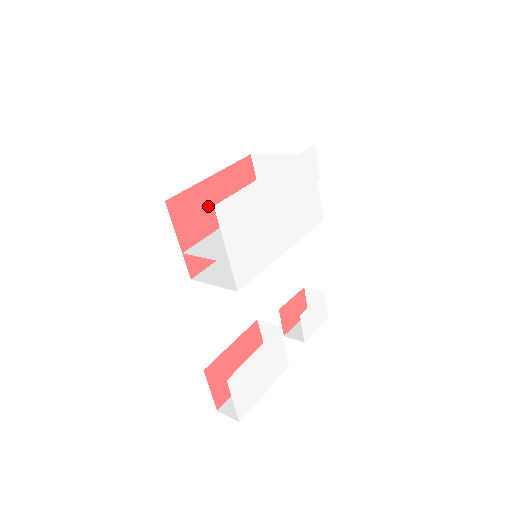
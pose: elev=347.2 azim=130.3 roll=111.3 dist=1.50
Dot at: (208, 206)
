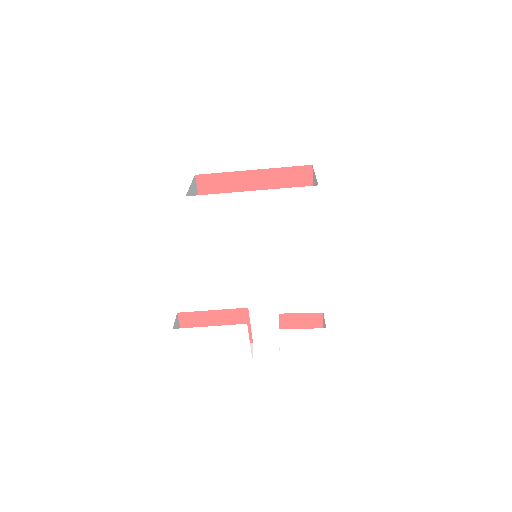
Dot at: occluded
